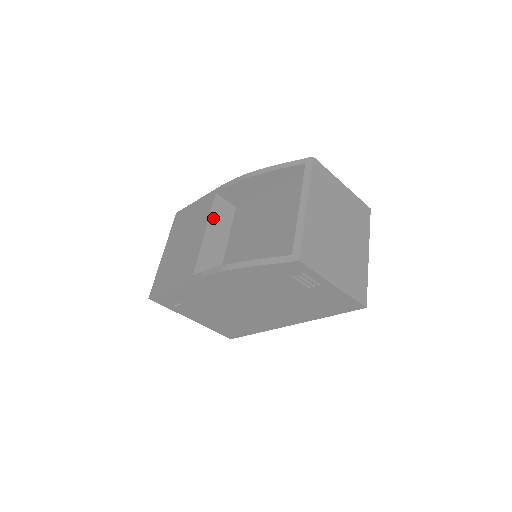
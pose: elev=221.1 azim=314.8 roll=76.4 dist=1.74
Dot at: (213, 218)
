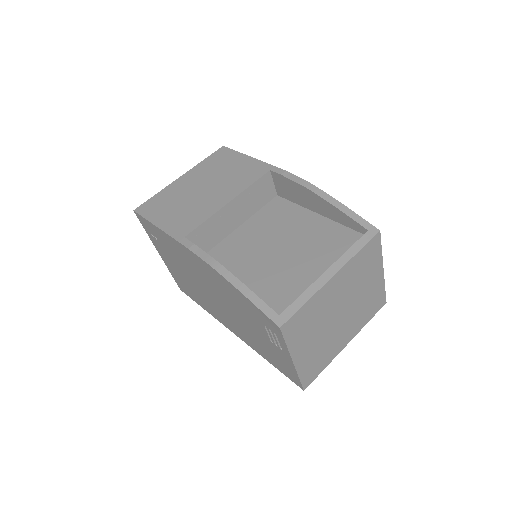
Dot at: (247, 193)
